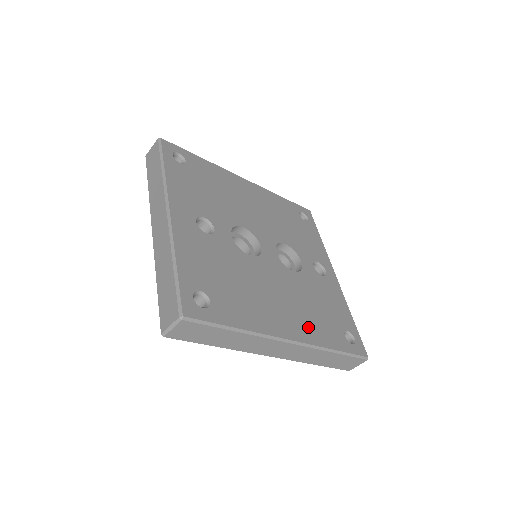
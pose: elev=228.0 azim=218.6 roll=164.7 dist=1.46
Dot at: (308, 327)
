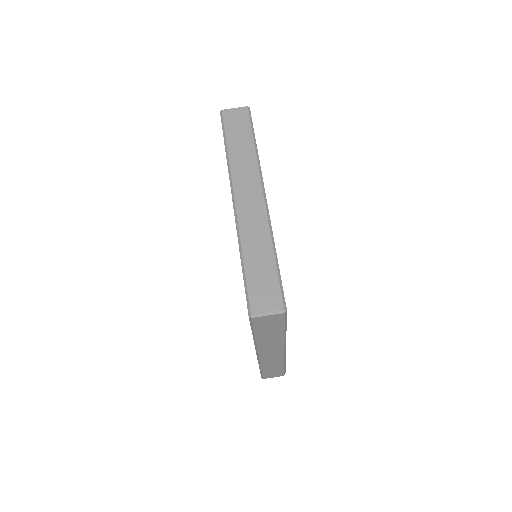
Dot at: occluded
